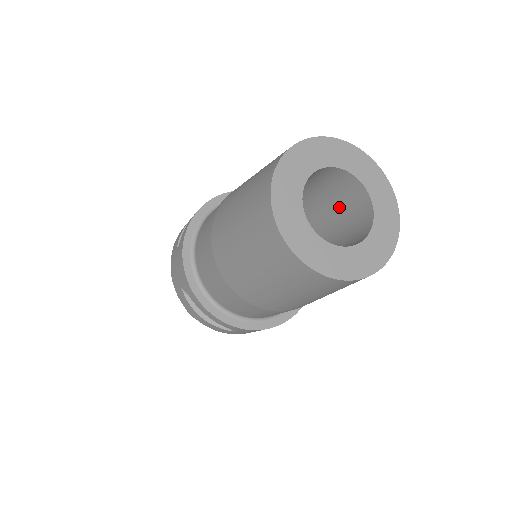
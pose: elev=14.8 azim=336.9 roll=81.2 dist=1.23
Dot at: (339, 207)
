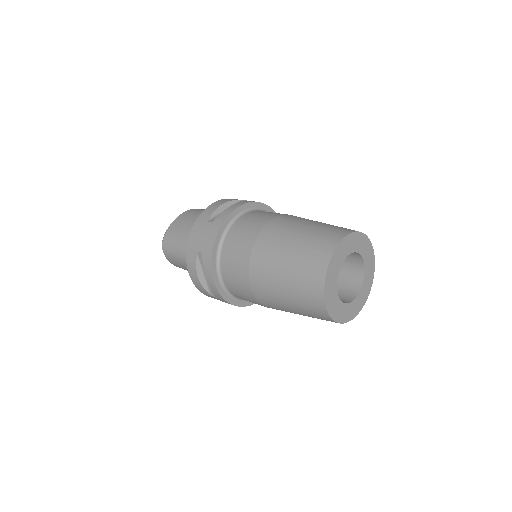
Dot at: occluded
